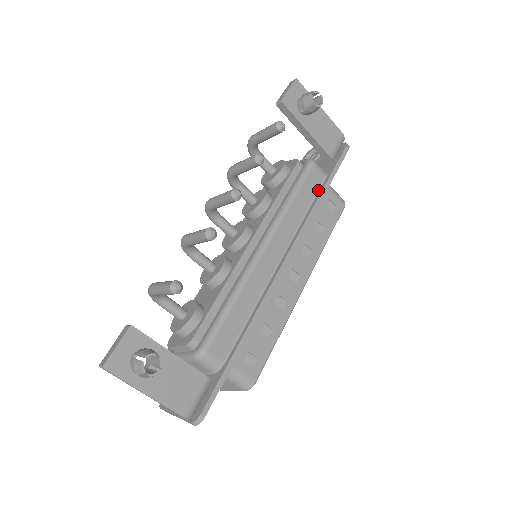
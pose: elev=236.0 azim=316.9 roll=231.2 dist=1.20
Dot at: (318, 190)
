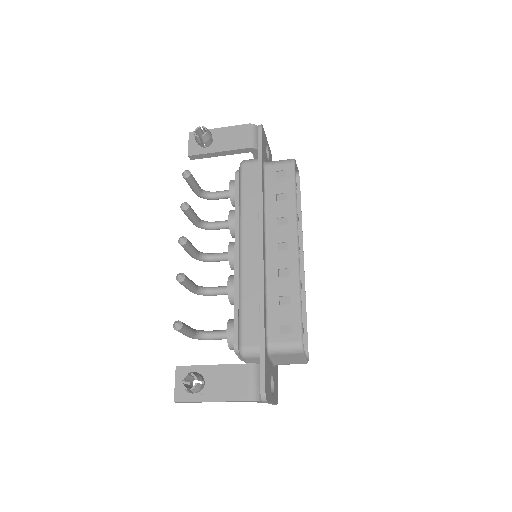
Dot at: (258, 176)
